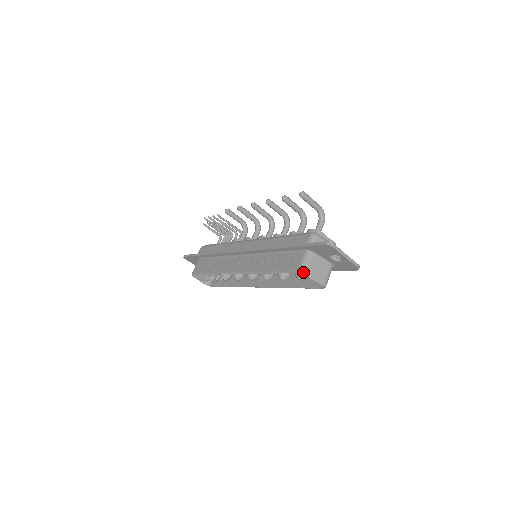
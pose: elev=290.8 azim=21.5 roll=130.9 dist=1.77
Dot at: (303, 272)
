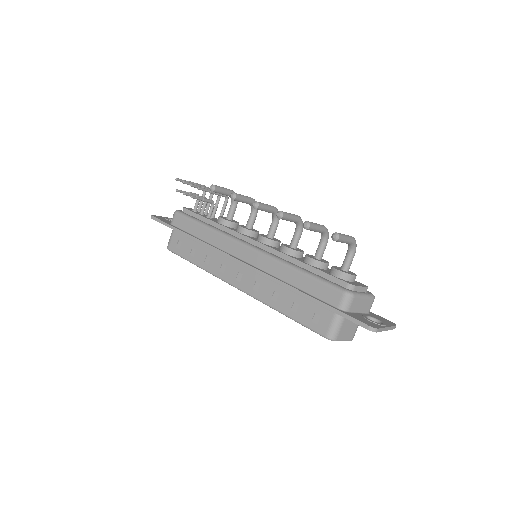
Dot at: (333, 340)
